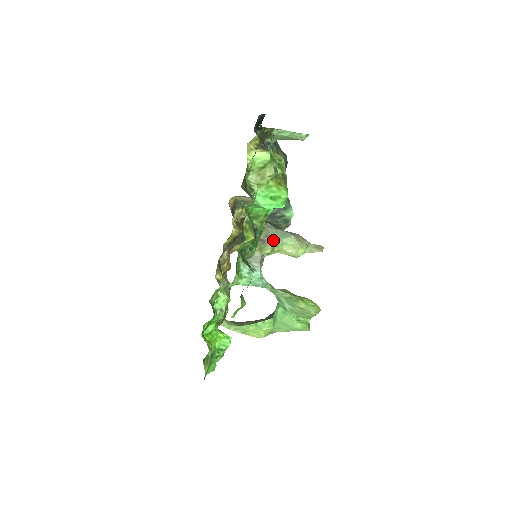
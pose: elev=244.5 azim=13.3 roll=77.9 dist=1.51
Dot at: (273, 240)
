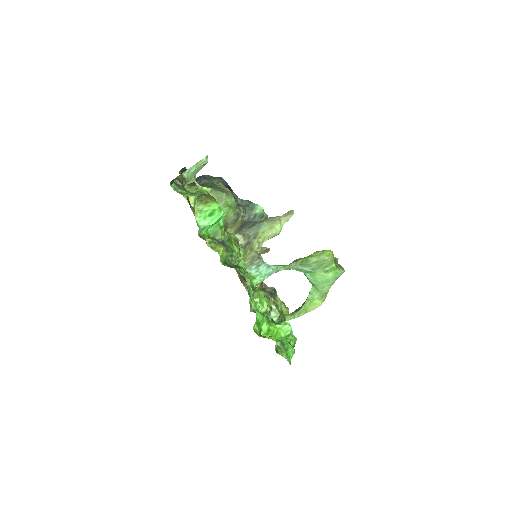
Dot at: (254, 237)
